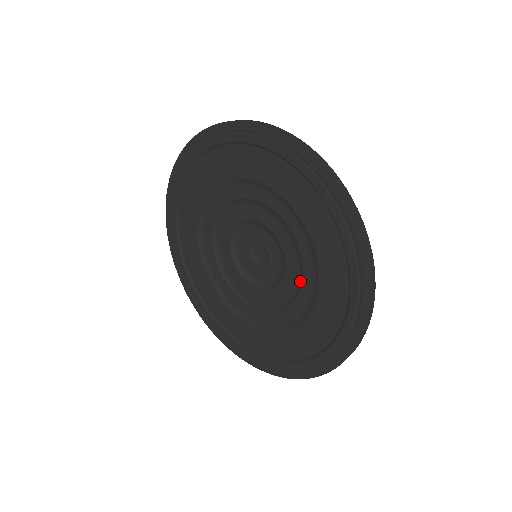
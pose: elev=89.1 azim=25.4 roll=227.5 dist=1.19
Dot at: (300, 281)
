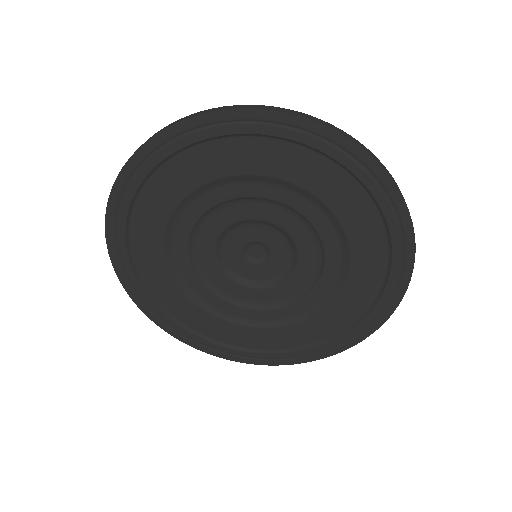
Dot at: (303, 293)
